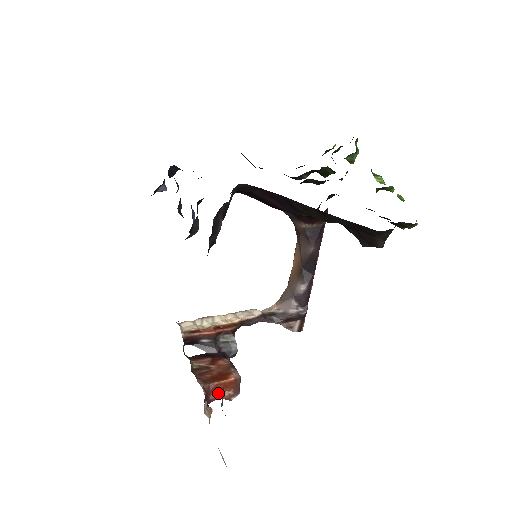
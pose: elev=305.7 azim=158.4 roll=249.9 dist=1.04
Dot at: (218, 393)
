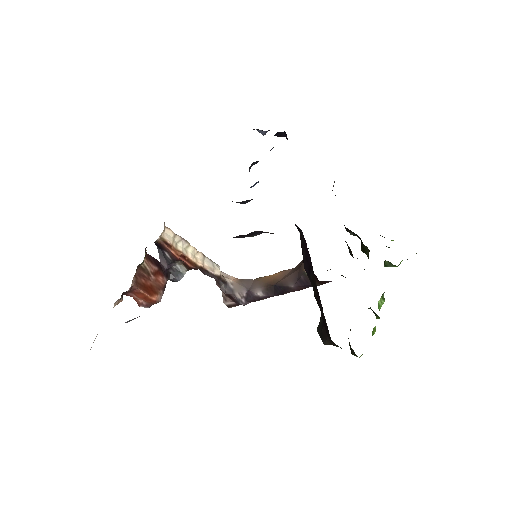
Dot at: (137, 296)
